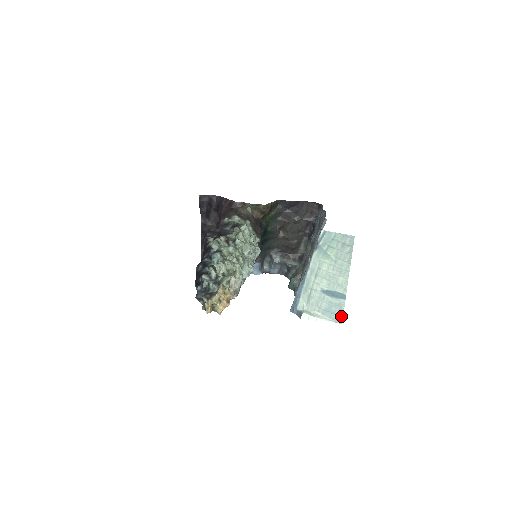
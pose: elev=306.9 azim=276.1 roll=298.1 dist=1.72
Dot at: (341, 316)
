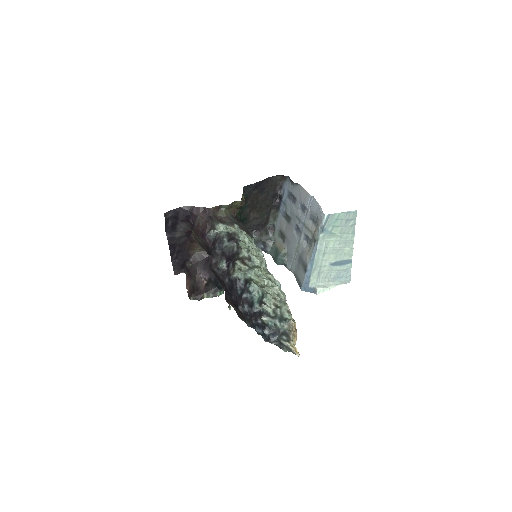
Dot at: (349, 277)
